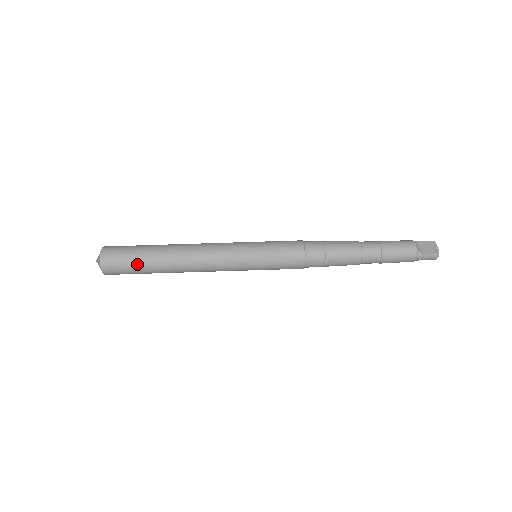
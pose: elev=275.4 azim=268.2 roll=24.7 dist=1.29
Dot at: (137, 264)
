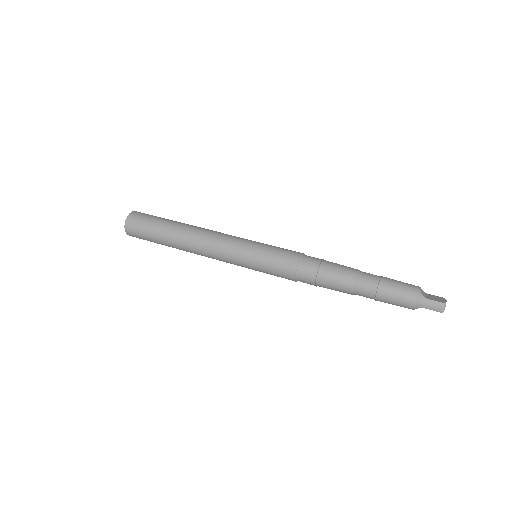
Dot at: (154, 225)
